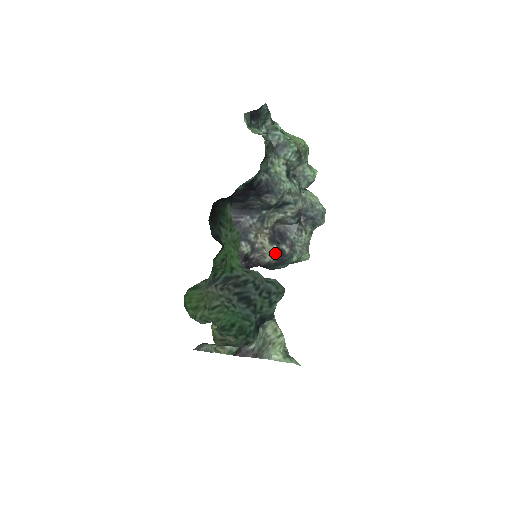
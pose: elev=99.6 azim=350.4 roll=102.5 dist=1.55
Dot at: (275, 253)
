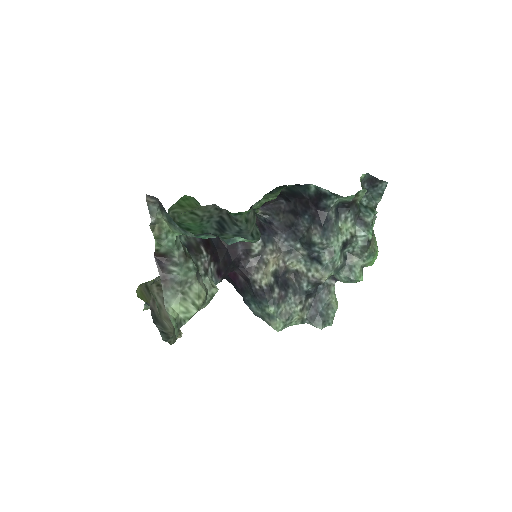
Dot at: (267, 281)
